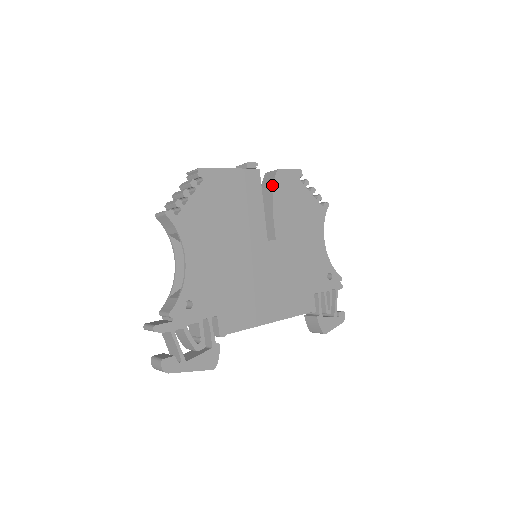
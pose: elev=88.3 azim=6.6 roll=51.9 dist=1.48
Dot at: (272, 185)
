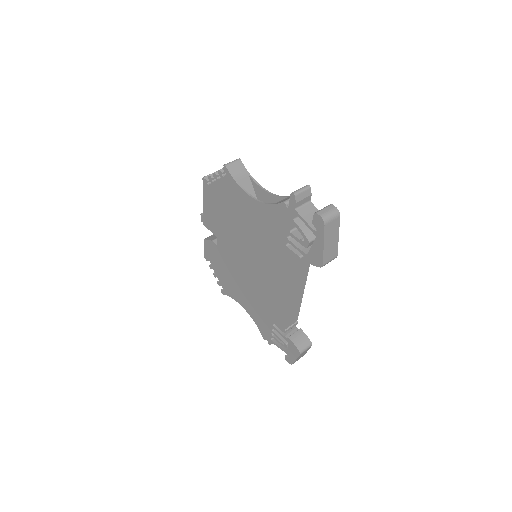
Dot at: occluded
